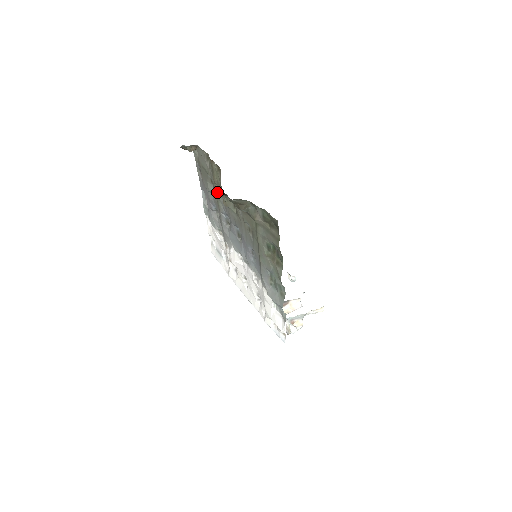
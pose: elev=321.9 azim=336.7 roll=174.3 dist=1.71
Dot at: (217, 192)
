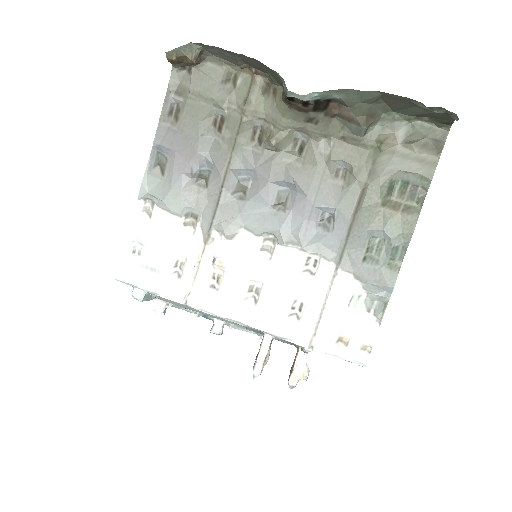
Dot at: (321, 98)
